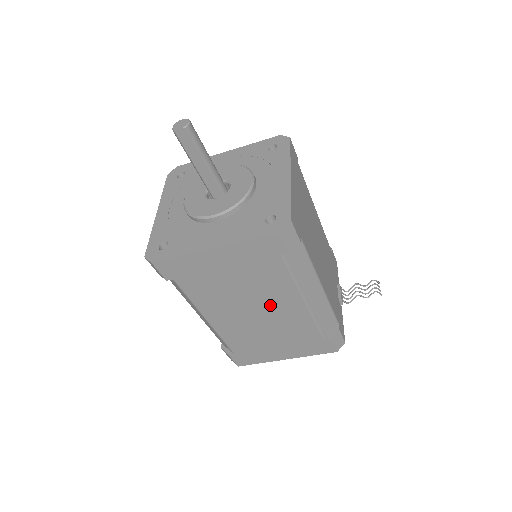
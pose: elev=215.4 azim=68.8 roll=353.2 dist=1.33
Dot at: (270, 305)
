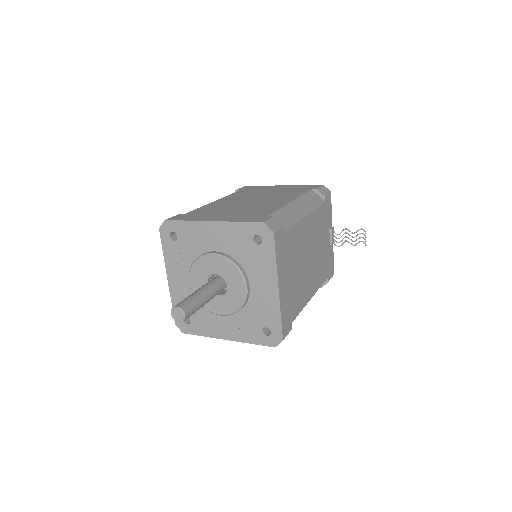
Dot at: occluded
